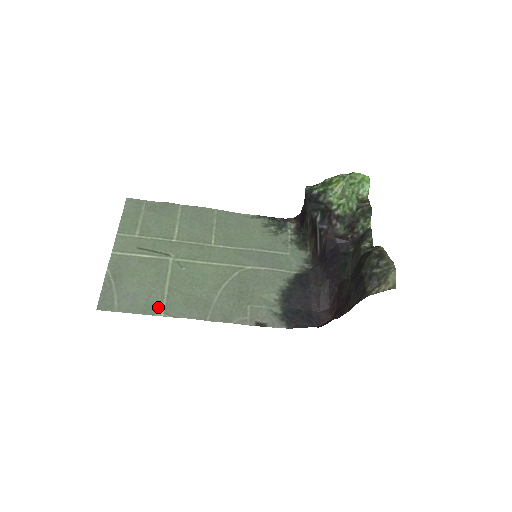
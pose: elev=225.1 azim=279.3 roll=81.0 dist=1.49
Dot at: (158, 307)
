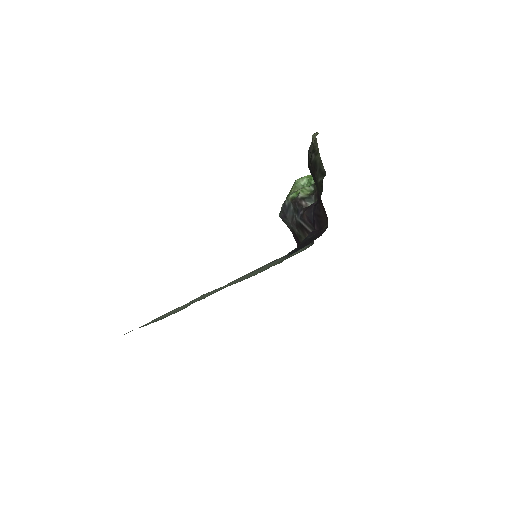
Dot at: occluded
